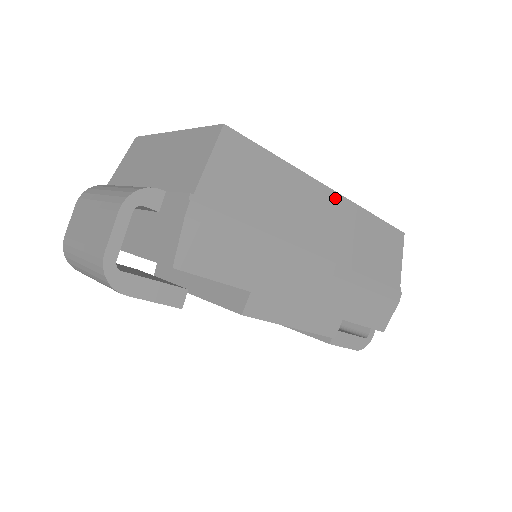
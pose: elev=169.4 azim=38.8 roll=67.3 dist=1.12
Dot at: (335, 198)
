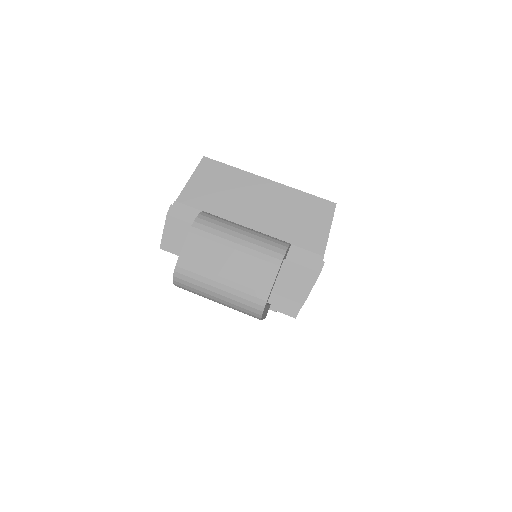
Dot at: occluded
